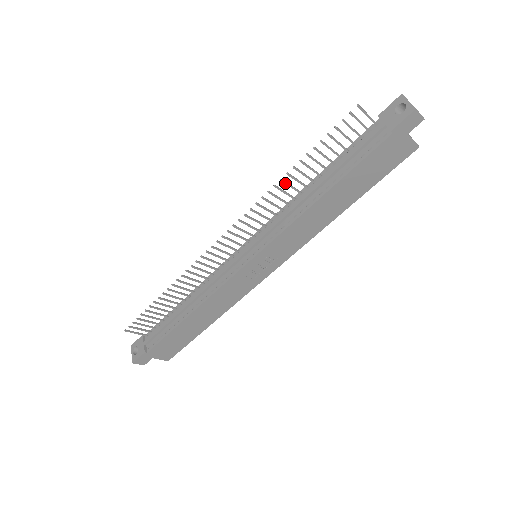
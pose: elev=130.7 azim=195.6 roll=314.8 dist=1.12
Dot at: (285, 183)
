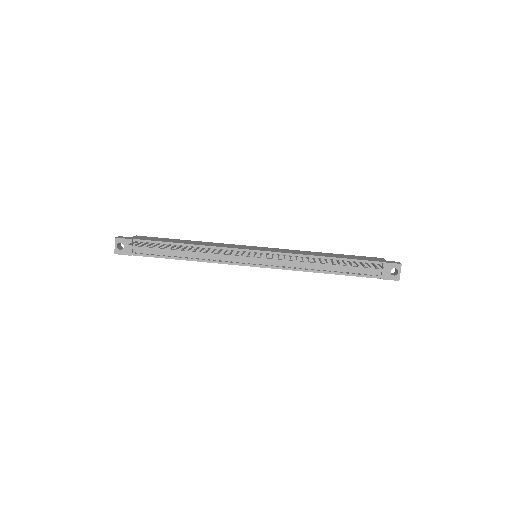
Dot at: (315, 262)
